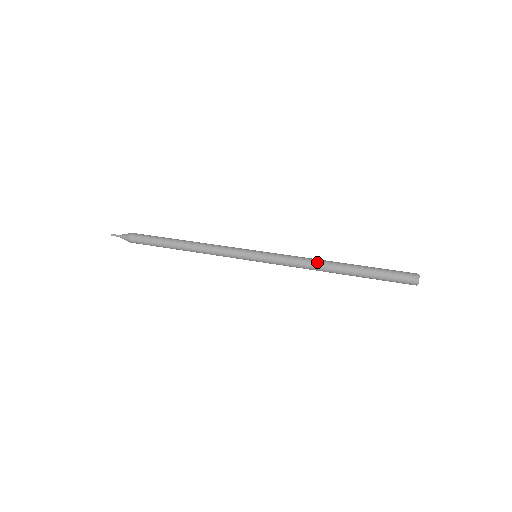
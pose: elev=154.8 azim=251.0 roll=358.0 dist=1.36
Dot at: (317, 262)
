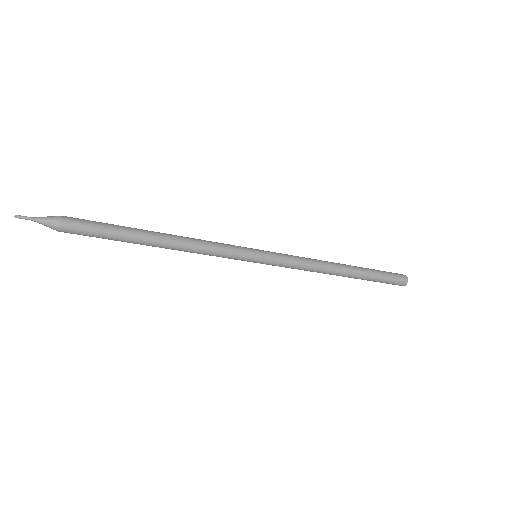
Dot at: (325, 262)
